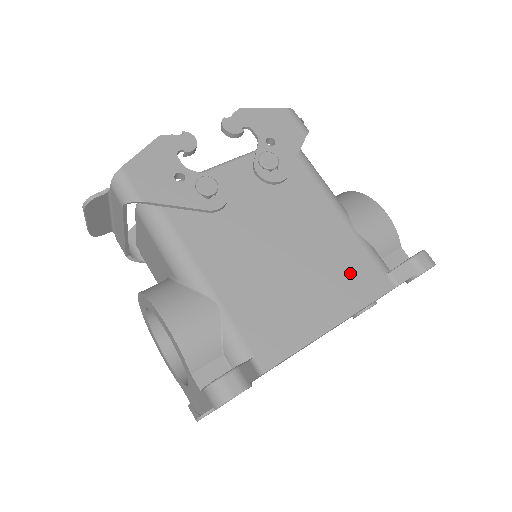
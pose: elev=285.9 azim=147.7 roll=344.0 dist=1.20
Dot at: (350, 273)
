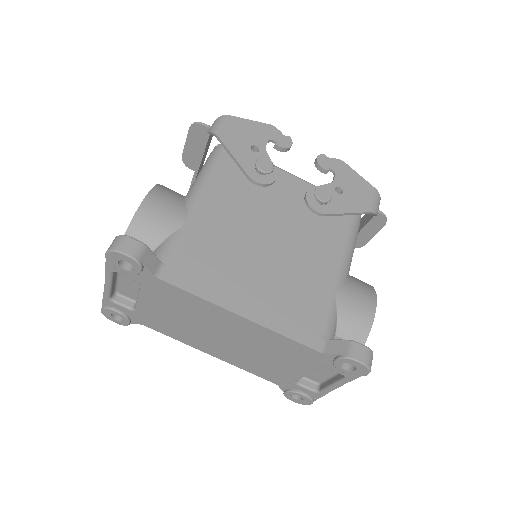
Dot at: (296, 306)
